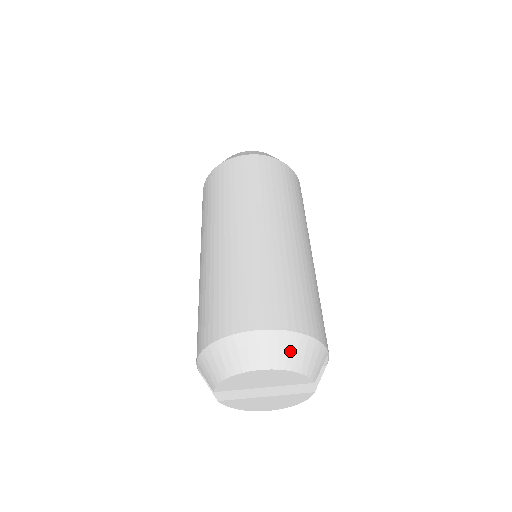
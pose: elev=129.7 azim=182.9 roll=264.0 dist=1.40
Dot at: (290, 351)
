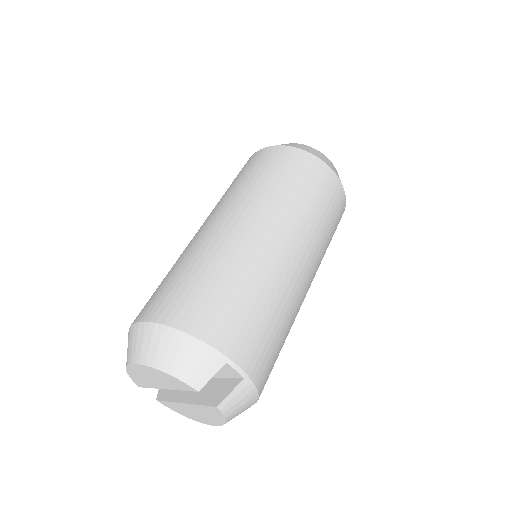
Dot at: (160, 347)
